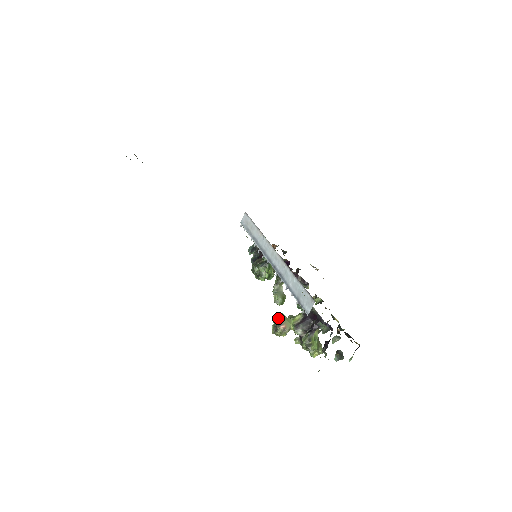
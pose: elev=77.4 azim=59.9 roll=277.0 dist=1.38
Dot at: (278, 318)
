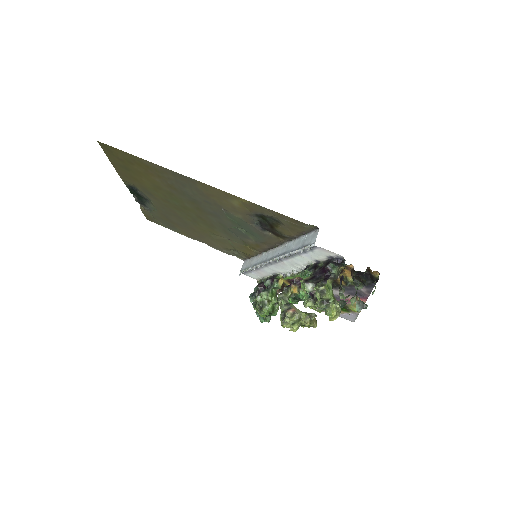
Dot at: (285, 304)
